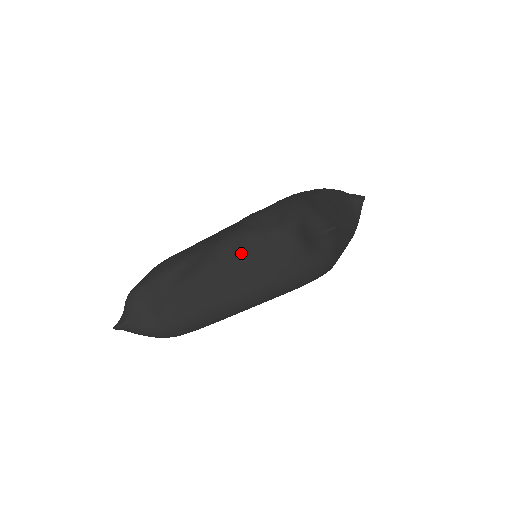
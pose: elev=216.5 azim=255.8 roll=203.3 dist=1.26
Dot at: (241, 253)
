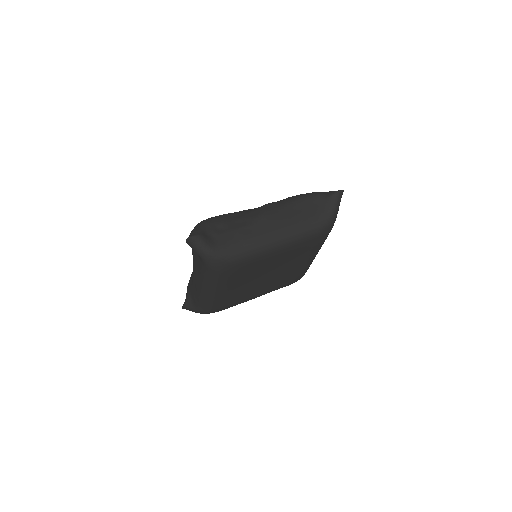
Dot at: (194, 259)
